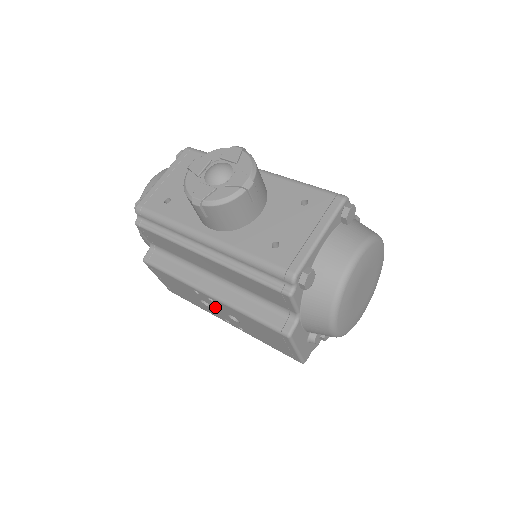
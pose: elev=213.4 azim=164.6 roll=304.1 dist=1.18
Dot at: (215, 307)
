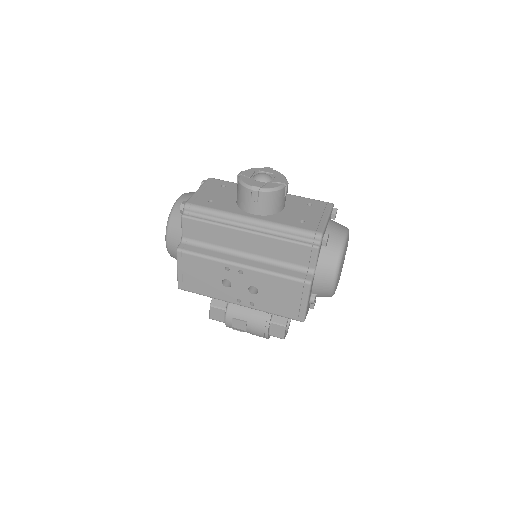
Dot at: (238, 283)
